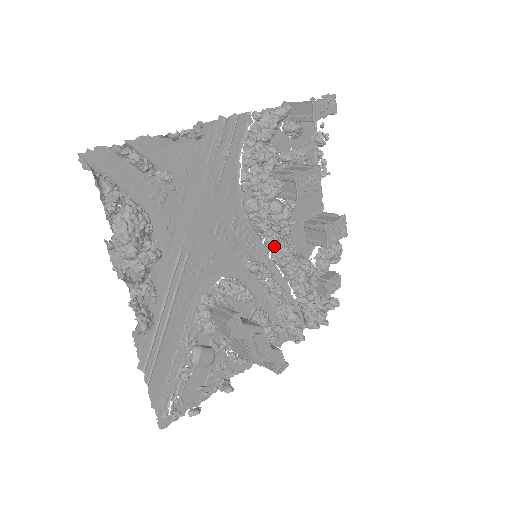
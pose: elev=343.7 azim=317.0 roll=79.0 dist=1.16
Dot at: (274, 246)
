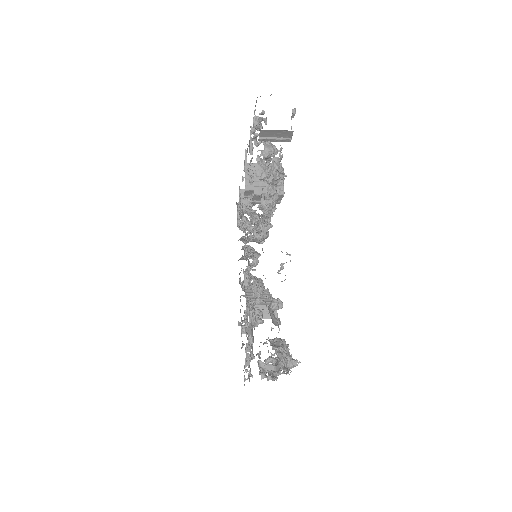
Dot at: occluded
